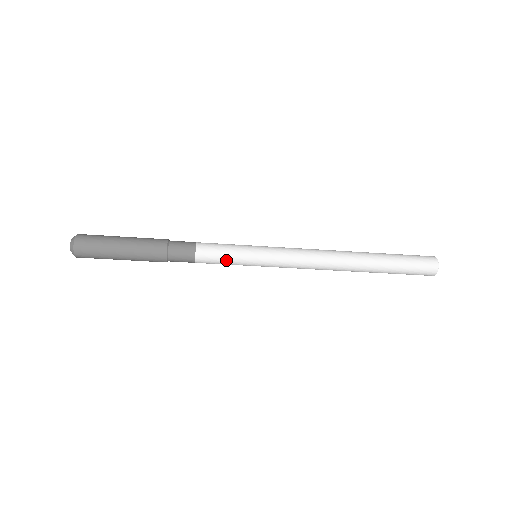
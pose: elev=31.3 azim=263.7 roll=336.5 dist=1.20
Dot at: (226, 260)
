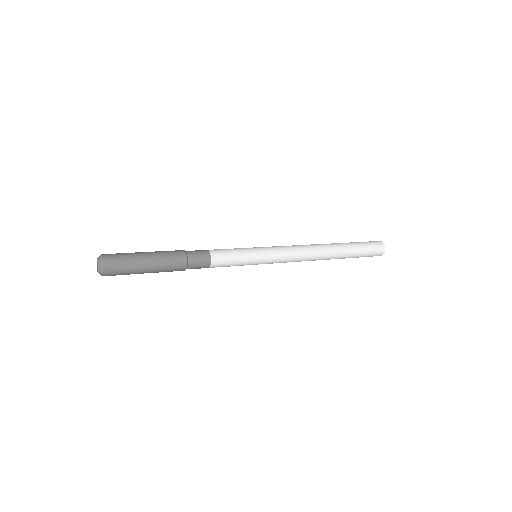
Dot at: occluded
